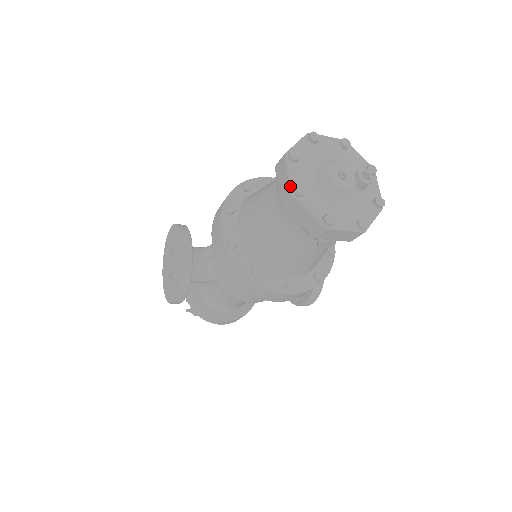
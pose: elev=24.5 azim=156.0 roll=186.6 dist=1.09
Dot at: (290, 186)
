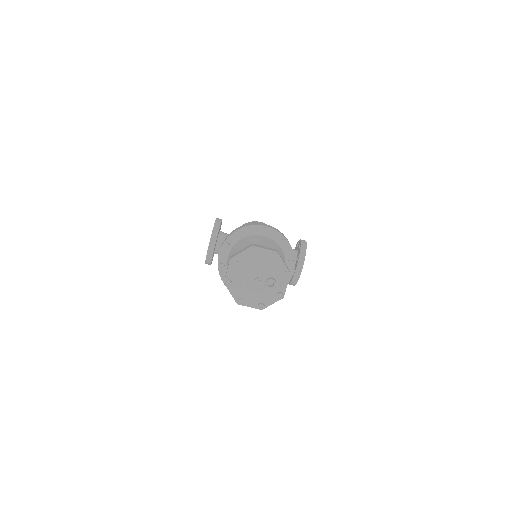
Dot at: (225, 278)
